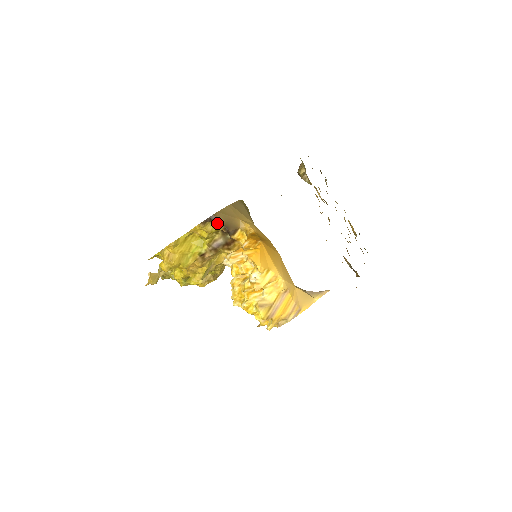
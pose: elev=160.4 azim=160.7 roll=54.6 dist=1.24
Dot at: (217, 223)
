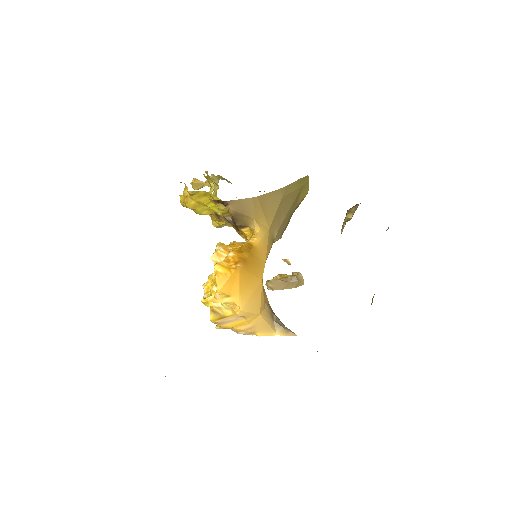
Dot at: (228, 209)
